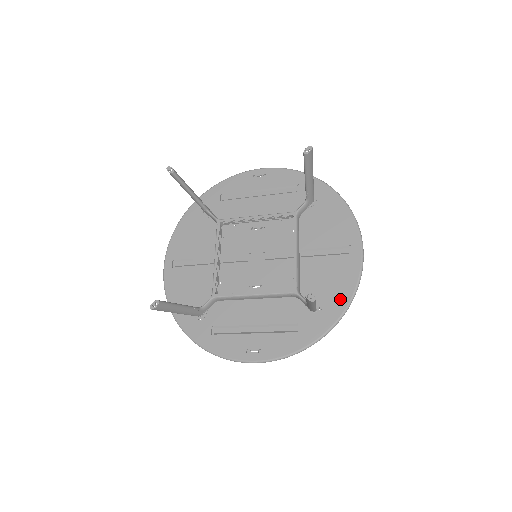
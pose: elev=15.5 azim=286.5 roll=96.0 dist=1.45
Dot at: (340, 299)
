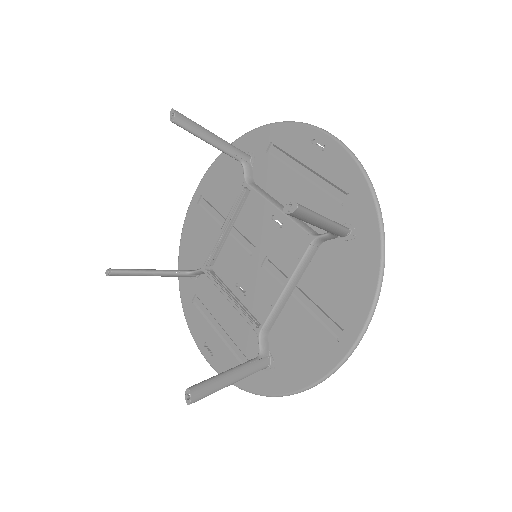
Dot at: (294, 378)
